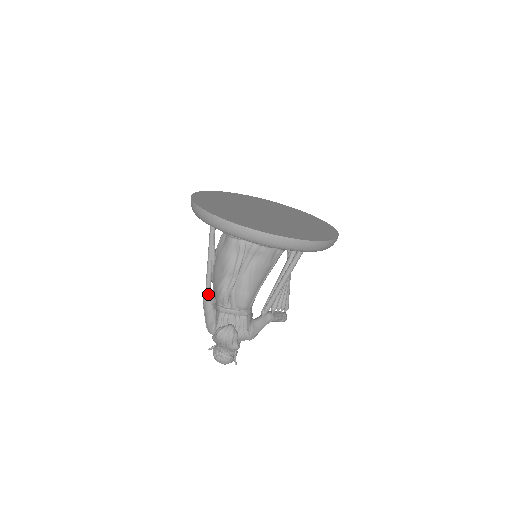
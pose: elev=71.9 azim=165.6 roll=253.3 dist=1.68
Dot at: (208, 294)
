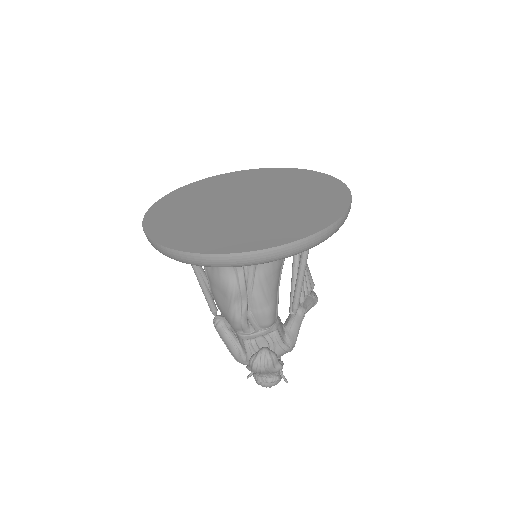
Dot at: (218, 320)
